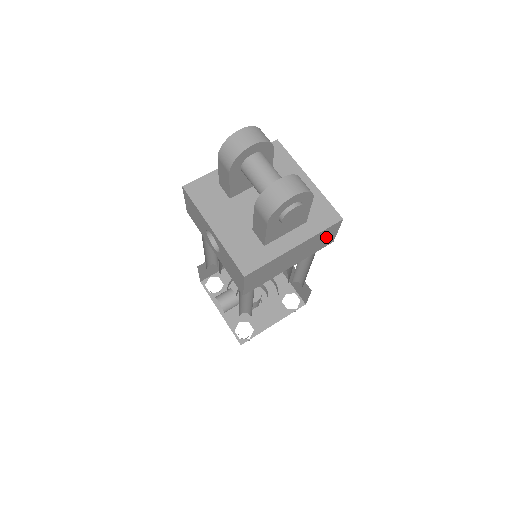
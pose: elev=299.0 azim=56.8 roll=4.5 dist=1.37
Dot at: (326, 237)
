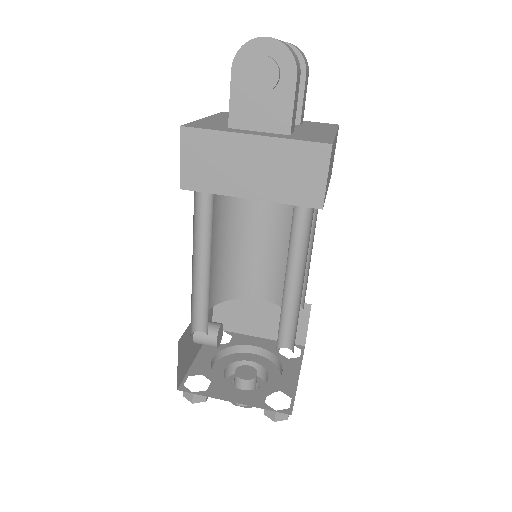
Dot at: (307, 173)
